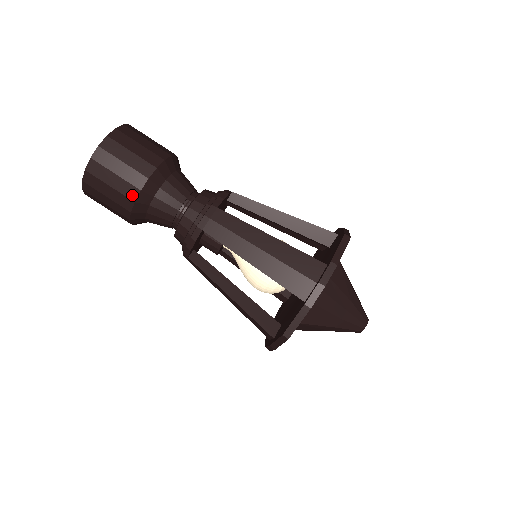
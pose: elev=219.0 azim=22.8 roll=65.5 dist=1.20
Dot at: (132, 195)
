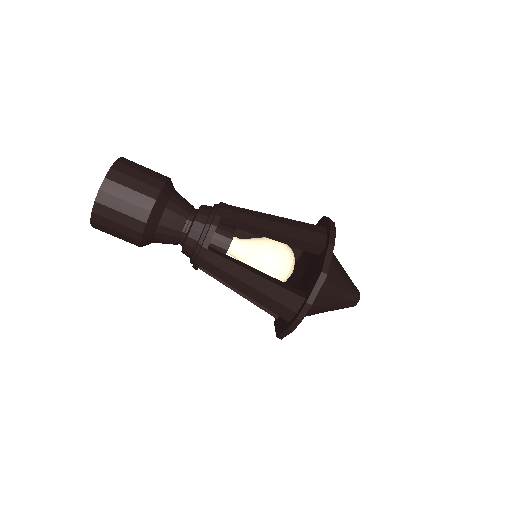
Dot at: (135, 243)
